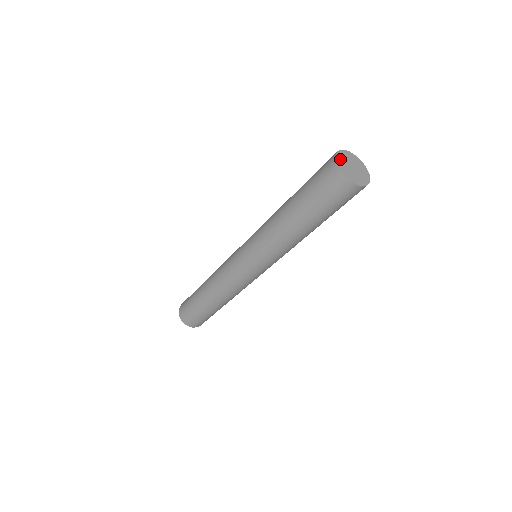
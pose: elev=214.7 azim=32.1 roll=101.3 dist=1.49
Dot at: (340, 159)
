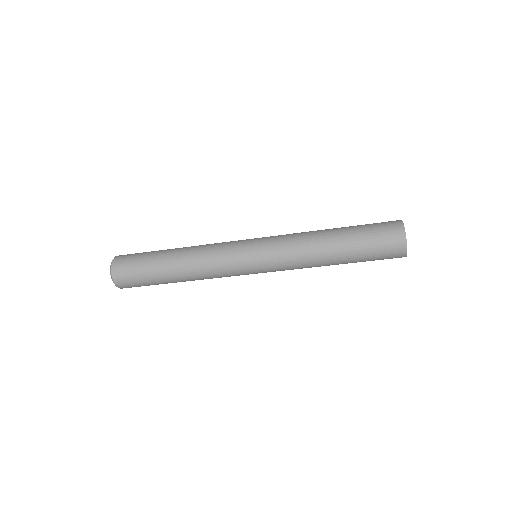
Dot at: occluded
